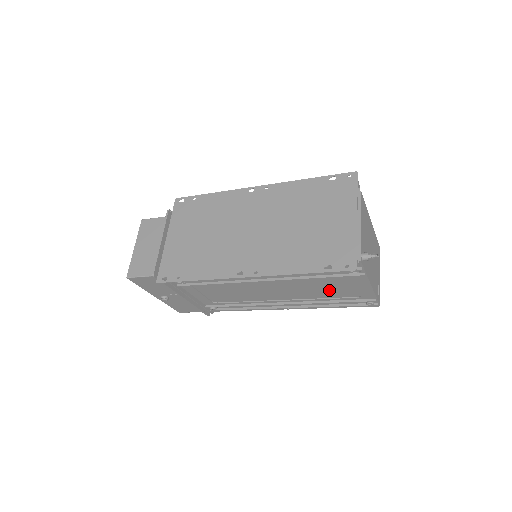
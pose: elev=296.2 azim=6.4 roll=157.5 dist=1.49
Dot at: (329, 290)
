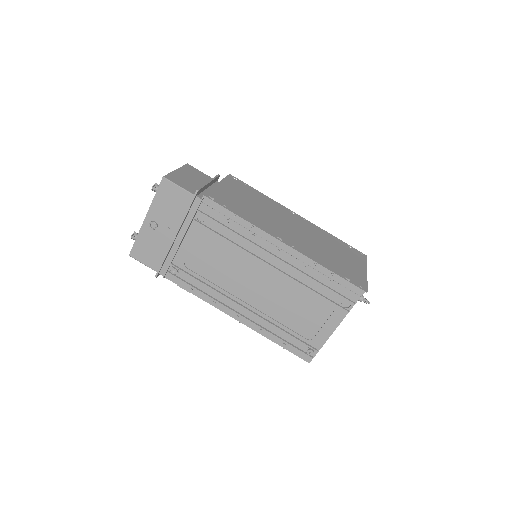
Dot at: (298, 316)
